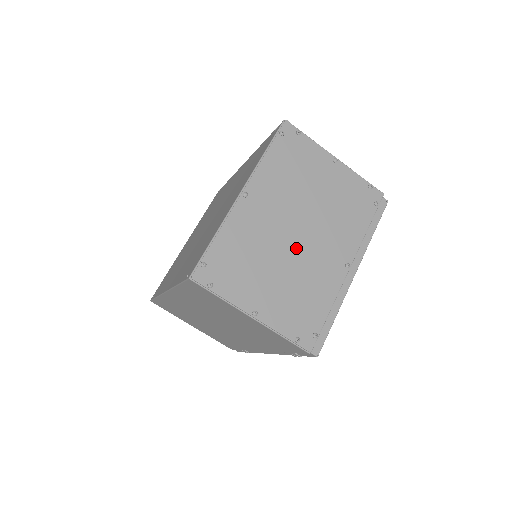
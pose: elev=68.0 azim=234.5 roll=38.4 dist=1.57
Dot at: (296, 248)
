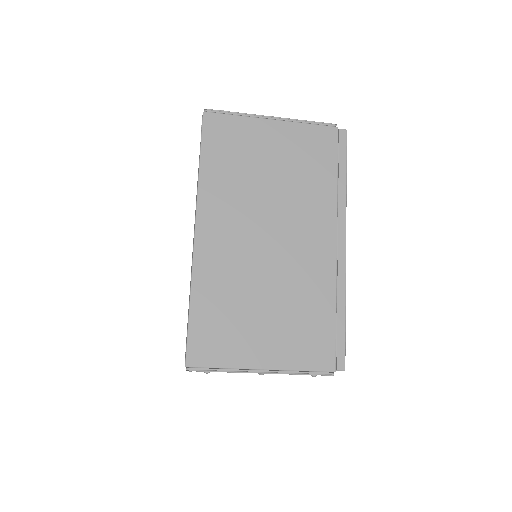
Dot at: occluded
